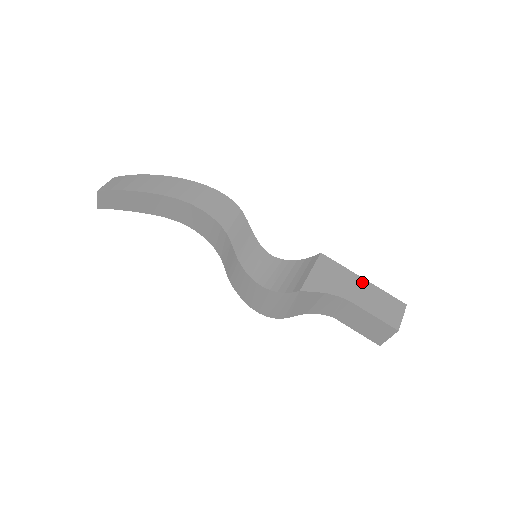
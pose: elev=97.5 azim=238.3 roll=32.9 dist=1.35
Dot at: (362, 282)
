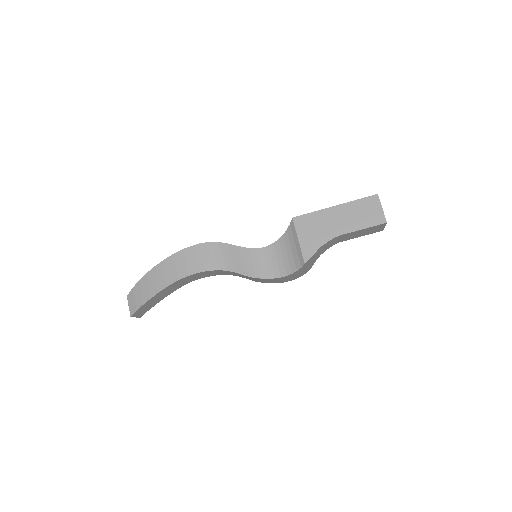
Dot at: (336, 210)
